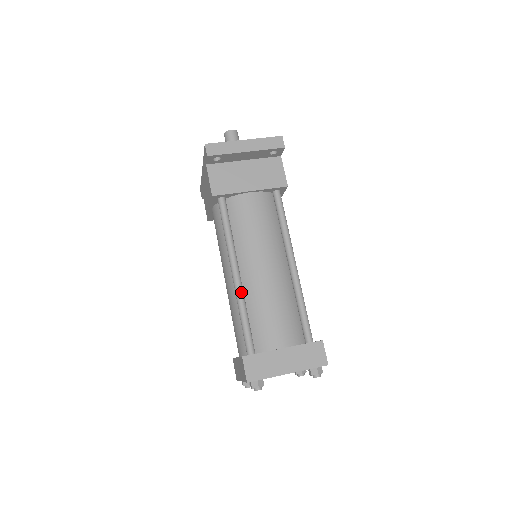
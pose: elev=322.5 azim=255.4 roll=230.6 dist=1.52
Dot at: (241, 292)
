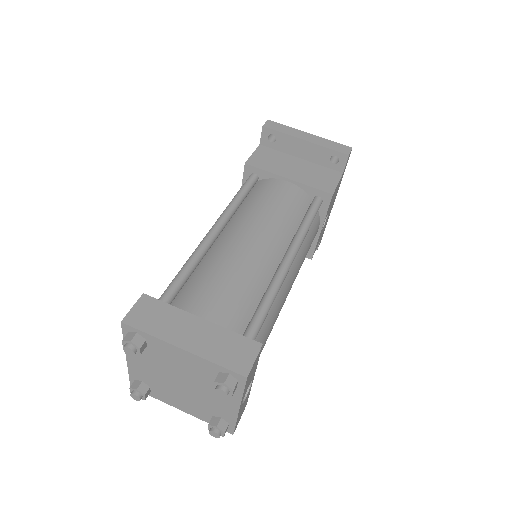
Dot at: (204, 246)
